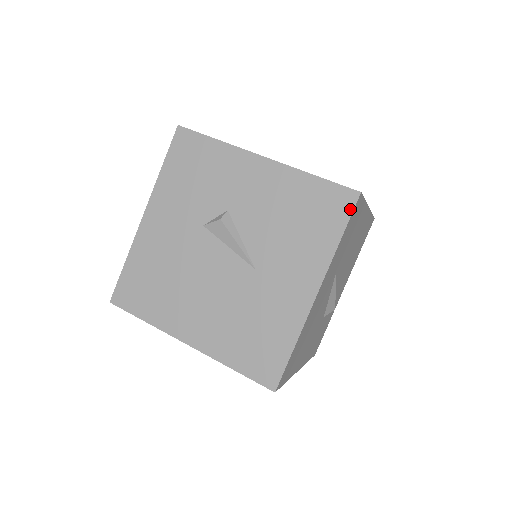
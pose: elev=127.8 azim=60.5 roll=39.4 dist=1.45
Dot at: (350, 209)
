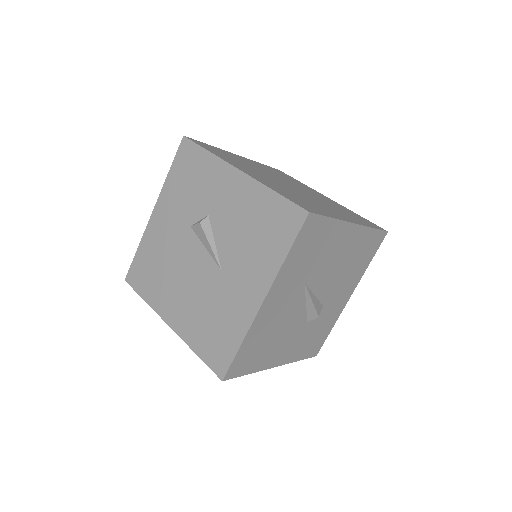
Dot at: (298, 227)
